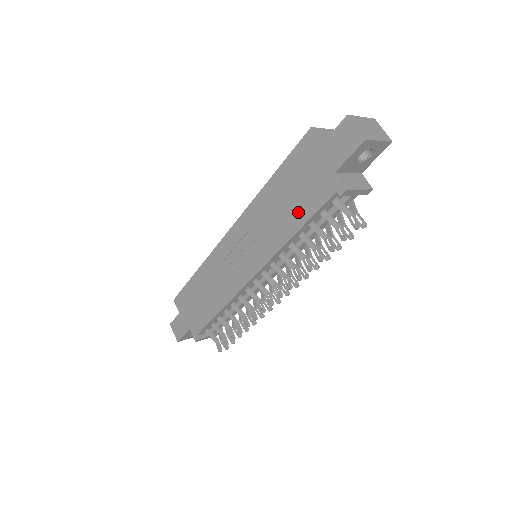
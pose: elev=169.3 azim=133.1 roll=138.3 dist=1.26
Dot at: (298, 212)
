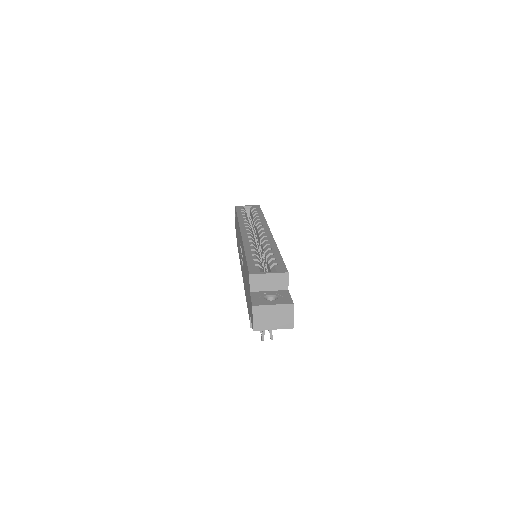
Dot at: (246, 293)
